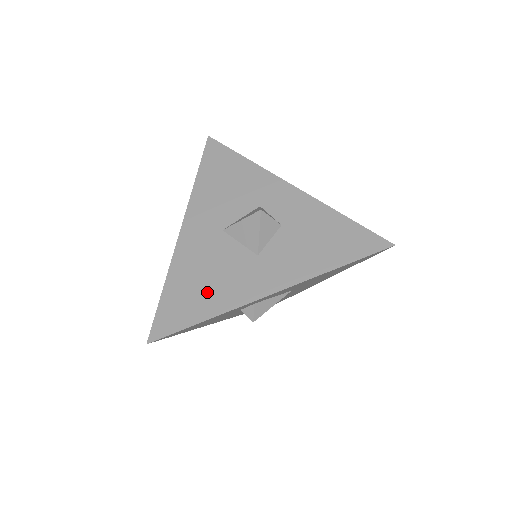
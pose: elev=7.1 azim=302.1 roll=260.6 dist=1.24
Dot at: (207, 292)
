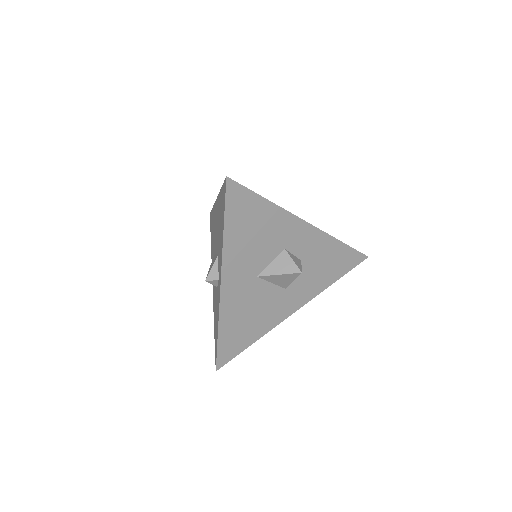
Dot at: (252, 325)
